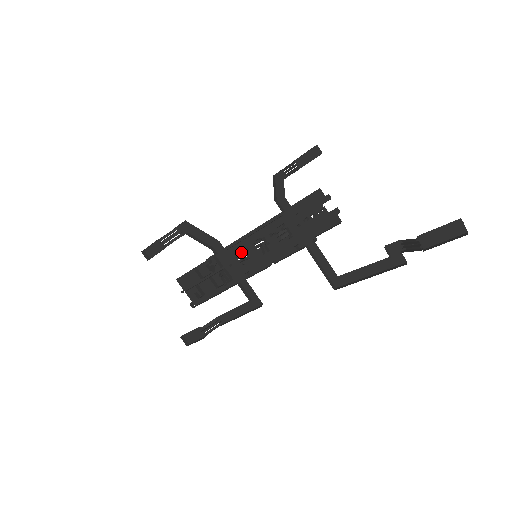
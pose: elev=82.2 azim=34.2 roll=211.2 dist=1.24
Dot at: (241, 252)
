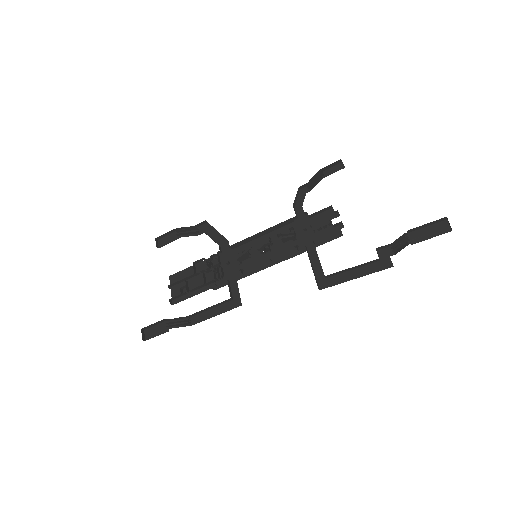
Dot at: (244, 252)
